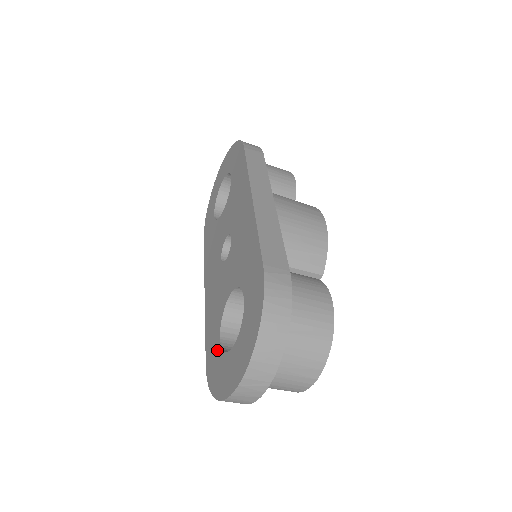
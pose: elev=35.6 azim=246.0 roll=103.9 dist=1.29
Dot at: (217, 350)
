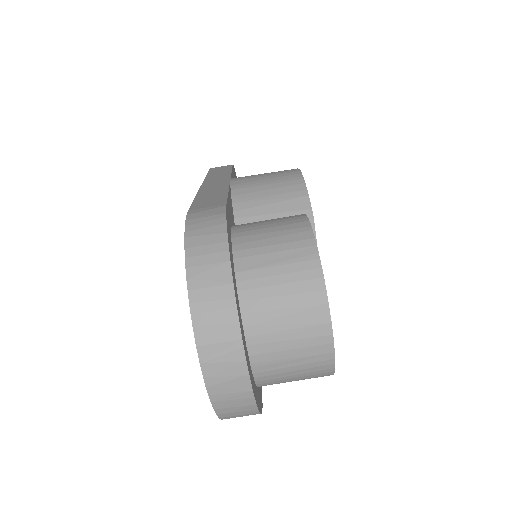
Dot at: occluded
